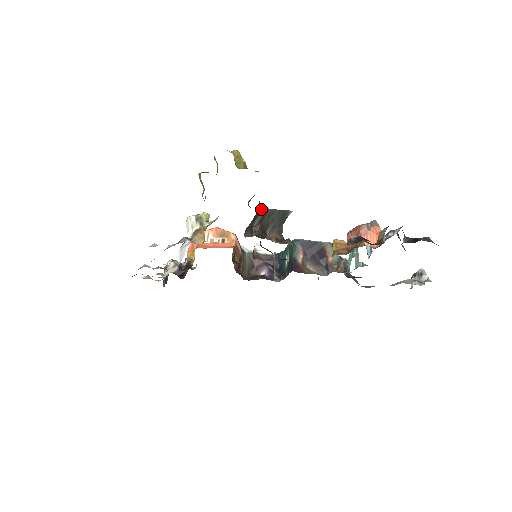
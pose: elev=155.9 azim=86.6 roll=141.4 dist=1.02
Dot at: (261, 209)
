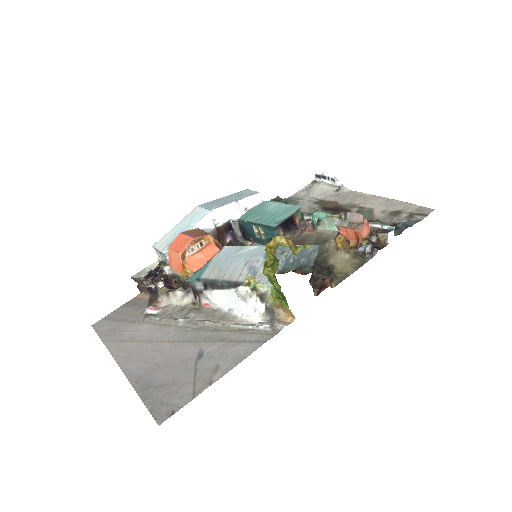
Dot at: occluded
